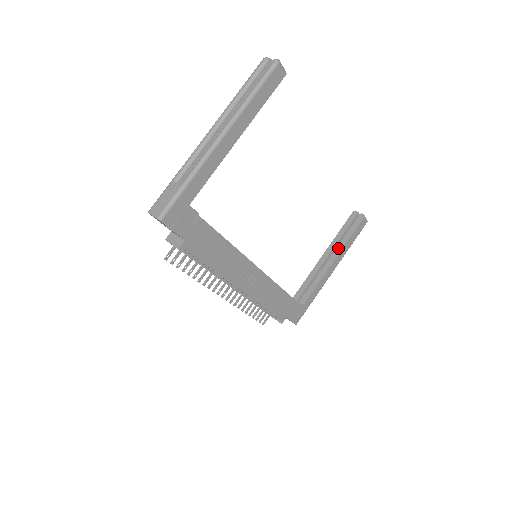
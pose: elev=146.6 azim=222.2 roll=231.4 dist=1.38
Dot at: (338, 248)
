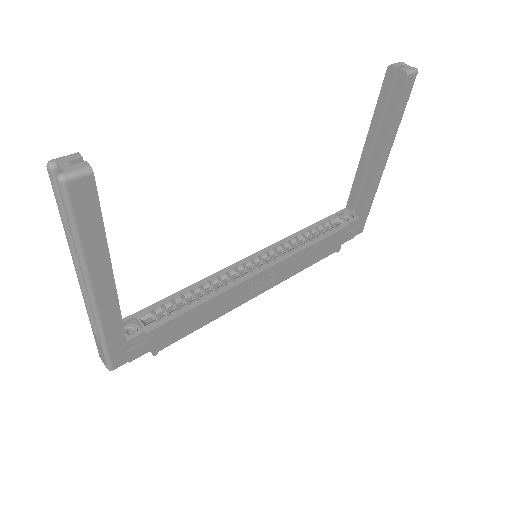
Dot at: (380, 136)
